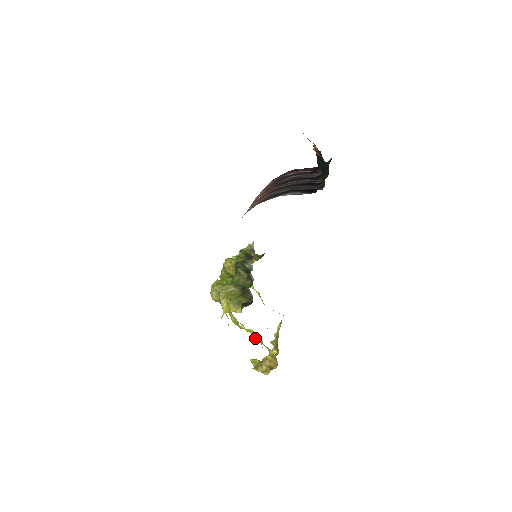
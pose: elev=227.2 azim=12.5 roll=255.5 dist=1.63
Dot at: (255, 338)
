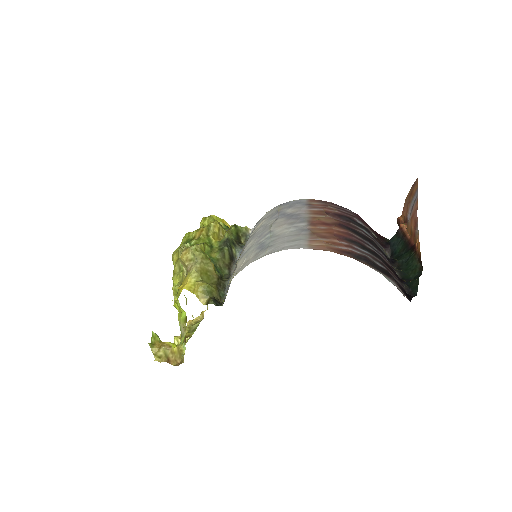
Dot at: (181, 323)
